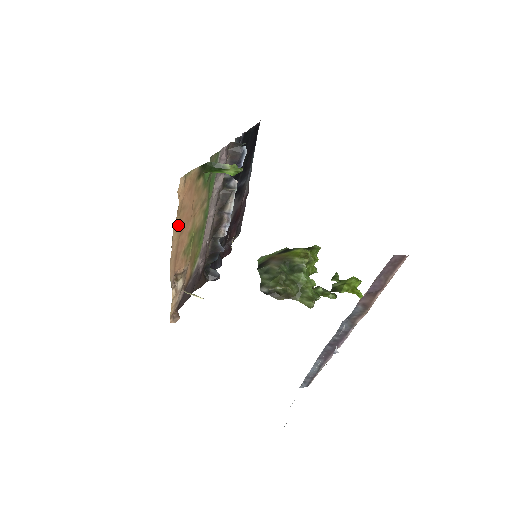
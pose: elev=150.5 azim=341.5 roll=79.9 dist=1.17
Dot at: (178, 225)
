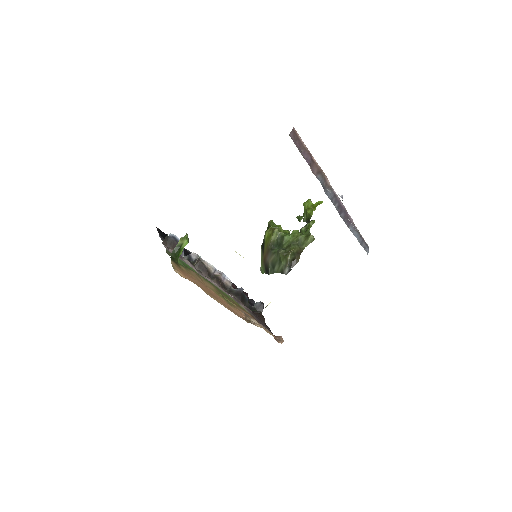
Dot at: occluded
